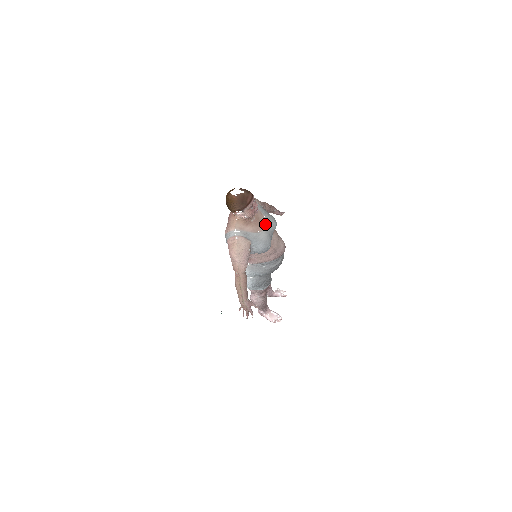
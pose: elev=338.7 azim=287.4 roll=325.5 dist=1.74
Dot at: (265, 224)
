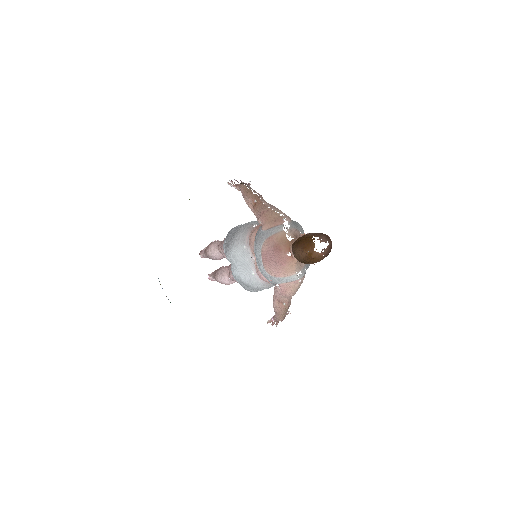
Dot at: occluded
